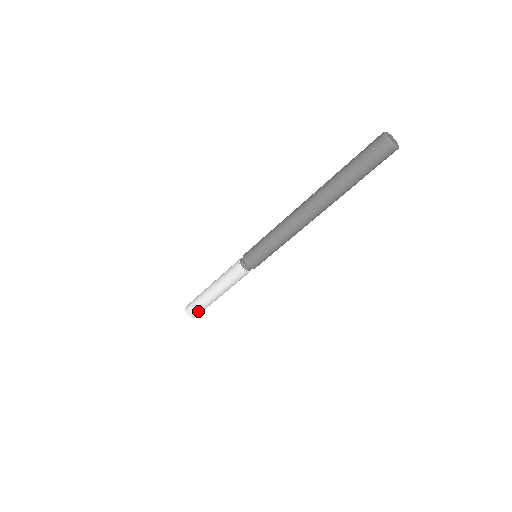
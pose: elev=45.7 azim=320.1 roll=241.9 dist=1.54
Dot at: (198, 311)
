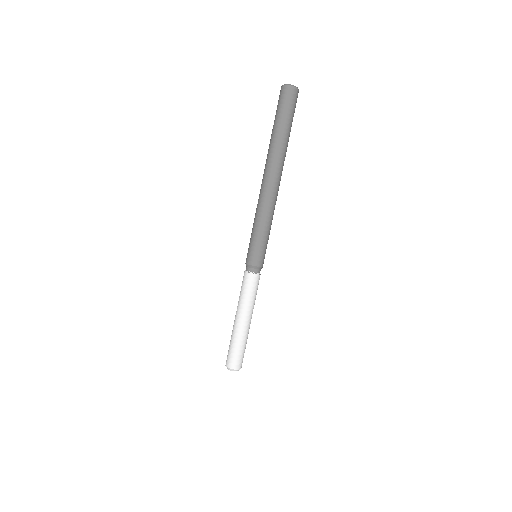
Dot at: (233, 355)
